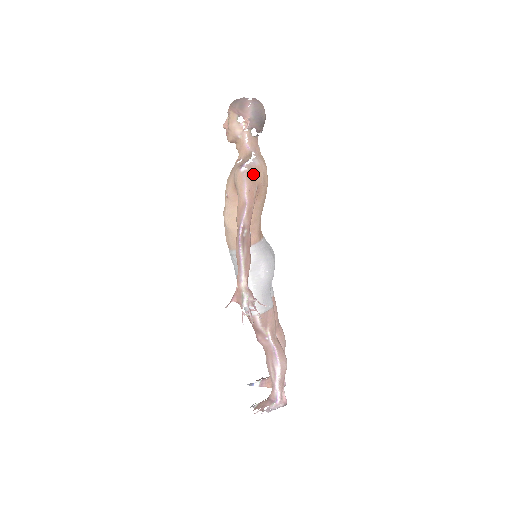
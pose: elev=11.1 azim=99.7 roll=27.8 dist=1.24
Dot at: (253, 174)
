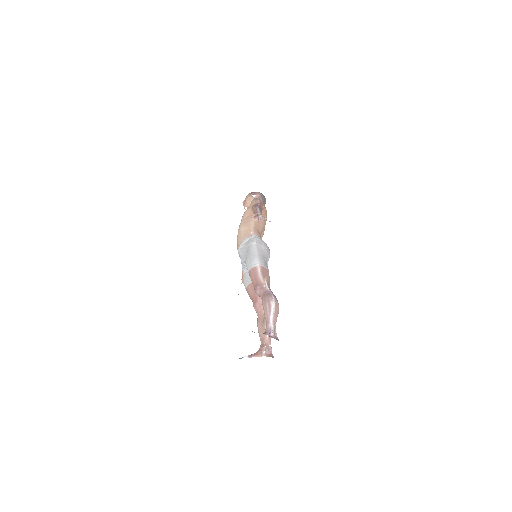
Dot at: (262, 202)
